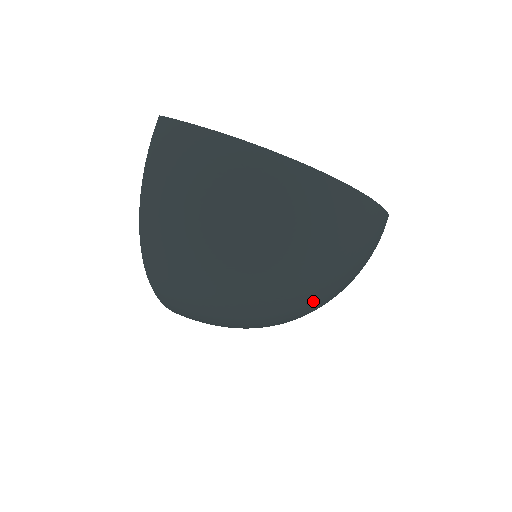
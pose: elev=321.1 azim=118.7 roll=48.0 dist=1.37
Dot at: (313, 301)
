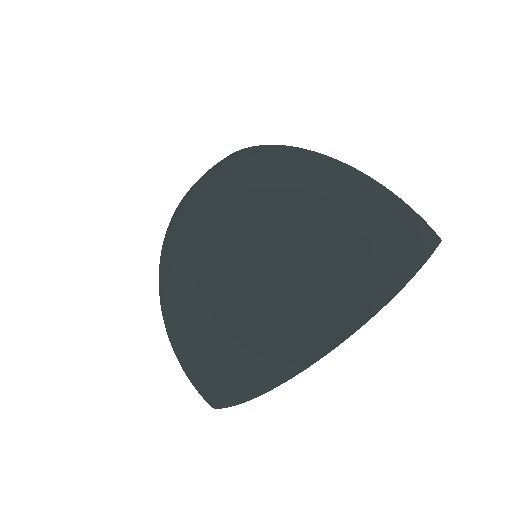
Dot at: (310, 302)
